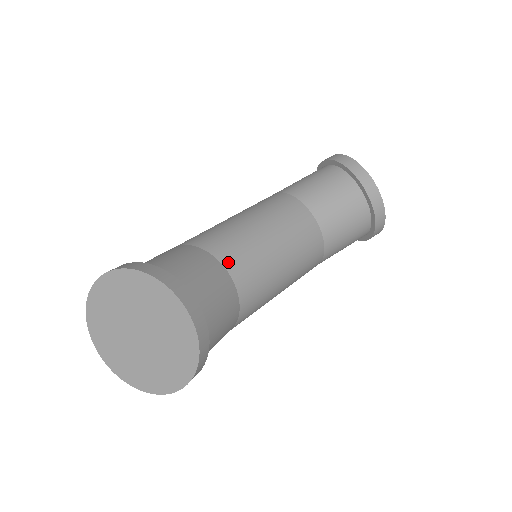
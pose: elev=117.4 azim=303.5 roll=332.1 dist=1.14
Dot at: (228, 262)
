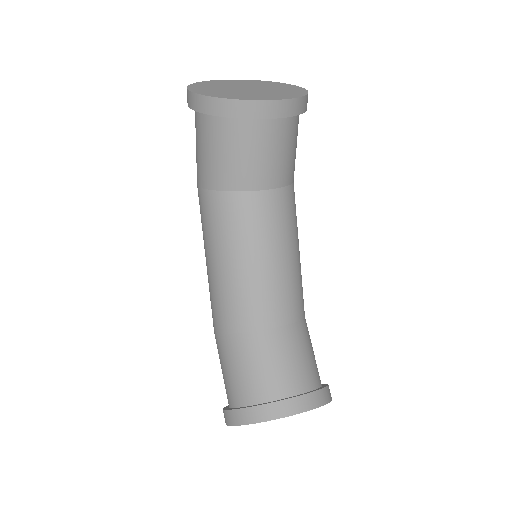
Dot at: (262, 323)
